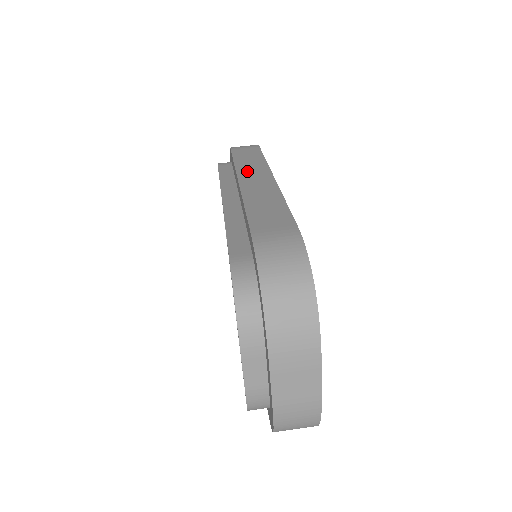
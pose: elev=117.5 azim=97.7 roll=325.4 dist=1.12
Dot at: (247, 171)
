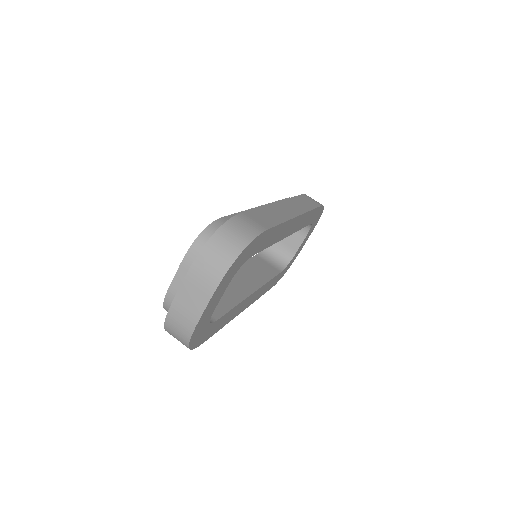
Dot at: (291, 203)
